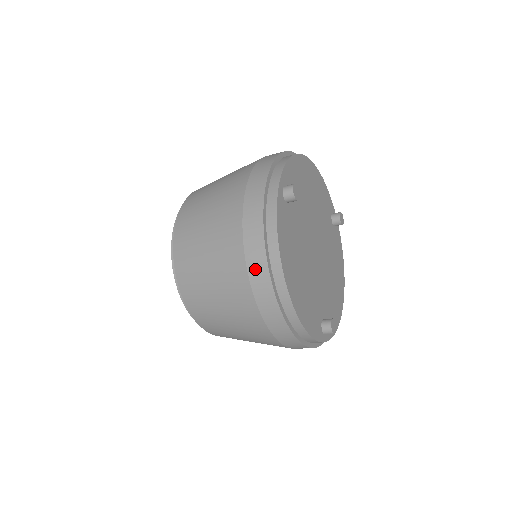
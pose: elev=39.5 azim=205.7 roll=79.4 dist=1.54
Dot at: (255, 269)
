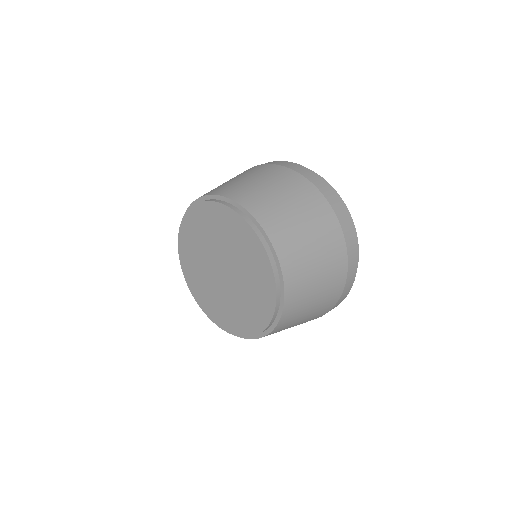
Dot at: (329, 195)
